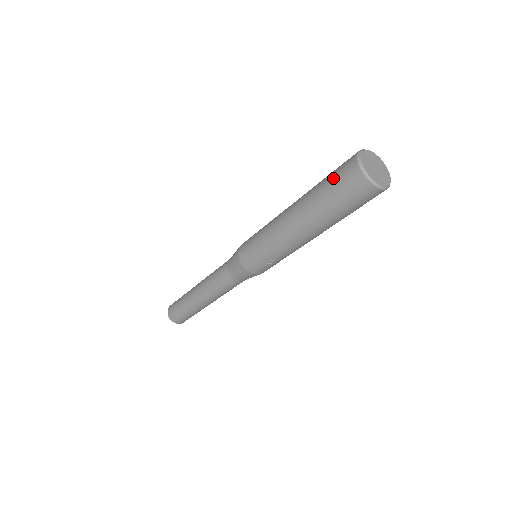
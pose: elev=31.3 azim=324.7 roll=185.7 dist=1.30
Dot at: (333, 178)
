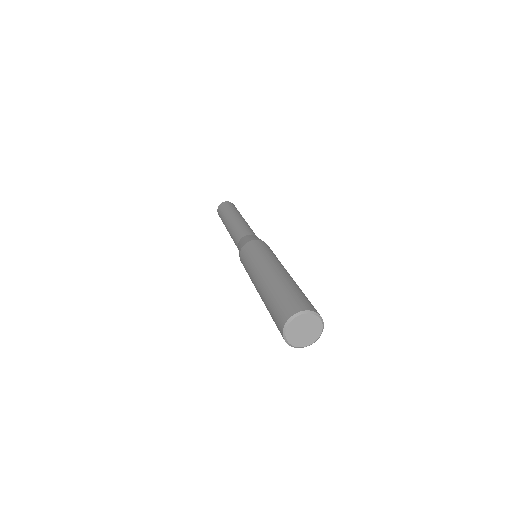
Dot at: (280, 303)
